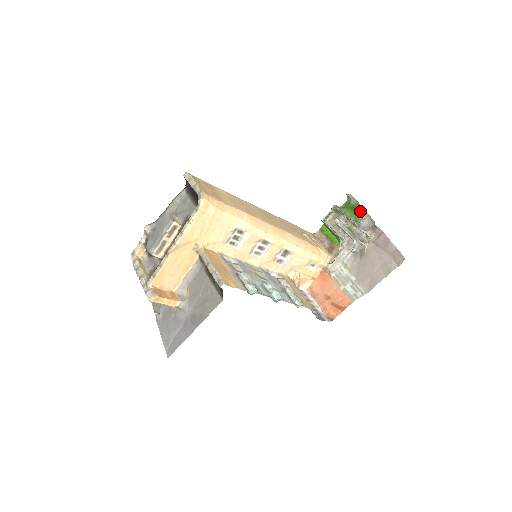
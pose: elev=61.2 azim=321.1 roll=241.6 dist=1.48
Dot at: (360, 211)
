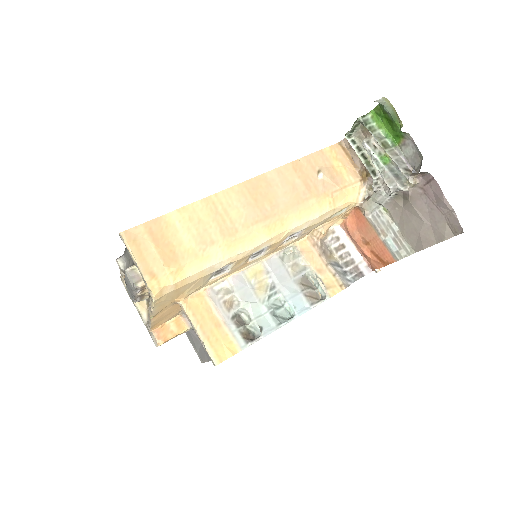
Dot at: (400, 131)
